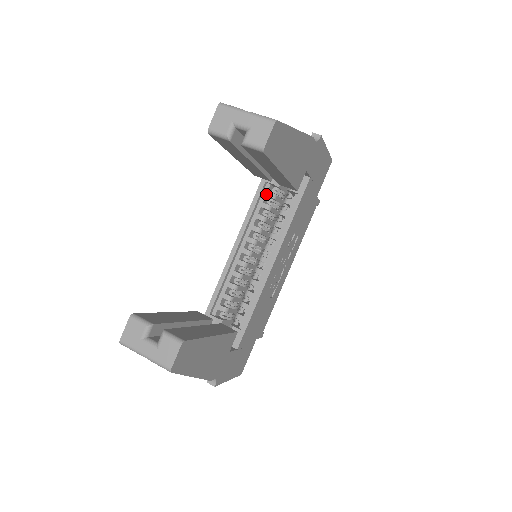
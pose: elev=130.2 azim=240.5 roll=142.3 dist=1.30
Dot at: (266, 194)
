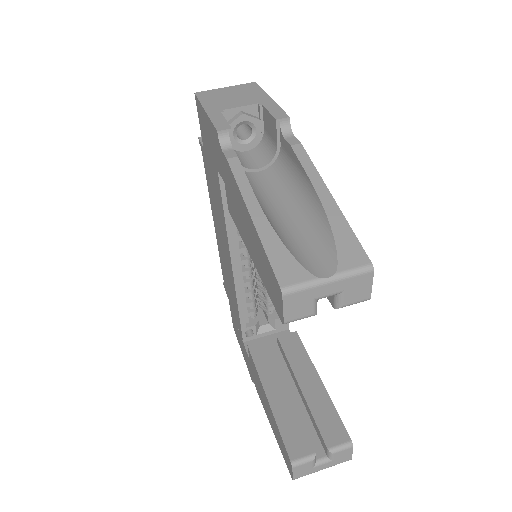
Dot at: occluded
